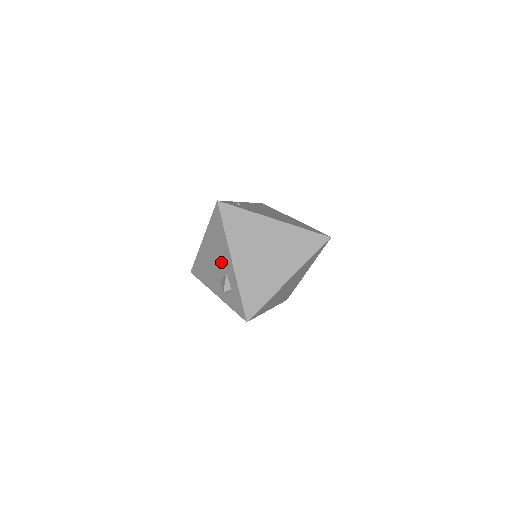
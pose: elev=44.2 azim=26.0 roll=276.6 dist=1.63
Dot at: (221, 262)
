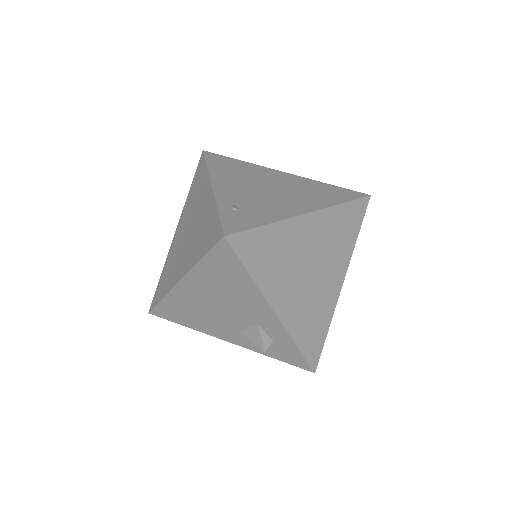
Dot at: (242, 312)
